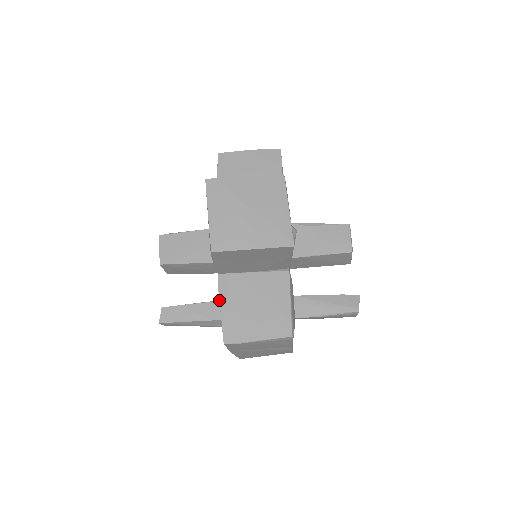
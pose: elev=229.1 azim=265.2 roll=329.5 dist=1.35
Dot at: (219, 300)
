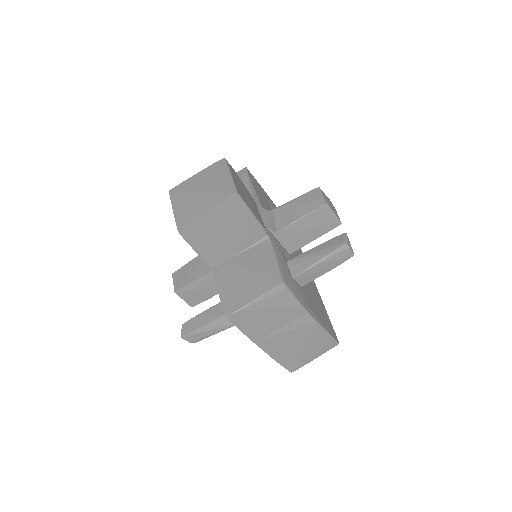
Dot at: (216, 286)
